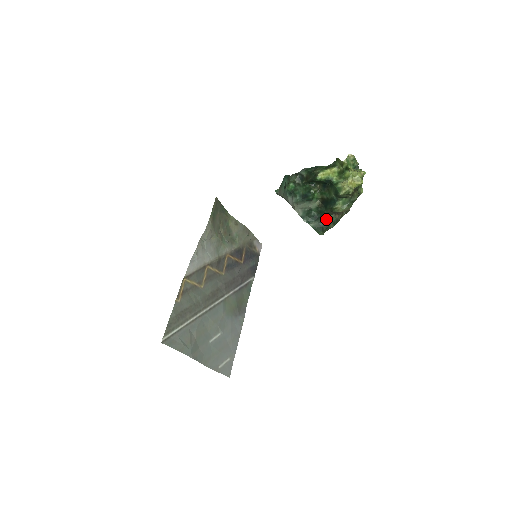
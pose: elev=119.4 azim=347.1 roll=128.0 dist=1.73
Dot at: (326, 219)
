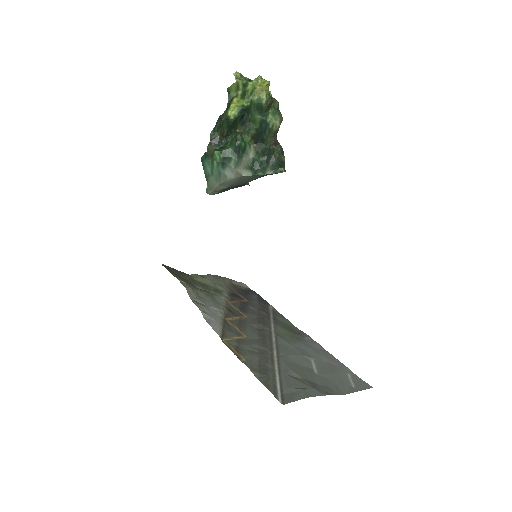
Dot at: (273, 155)
